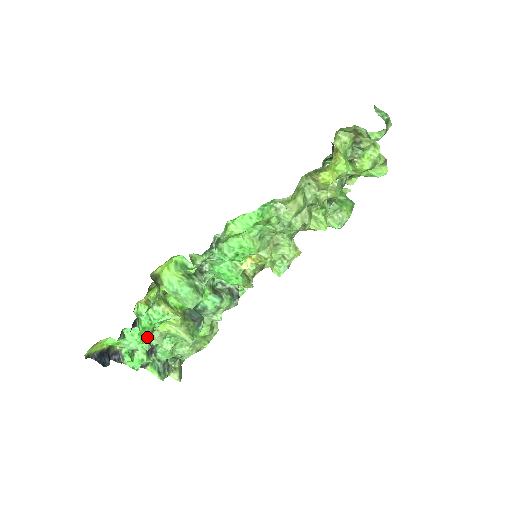
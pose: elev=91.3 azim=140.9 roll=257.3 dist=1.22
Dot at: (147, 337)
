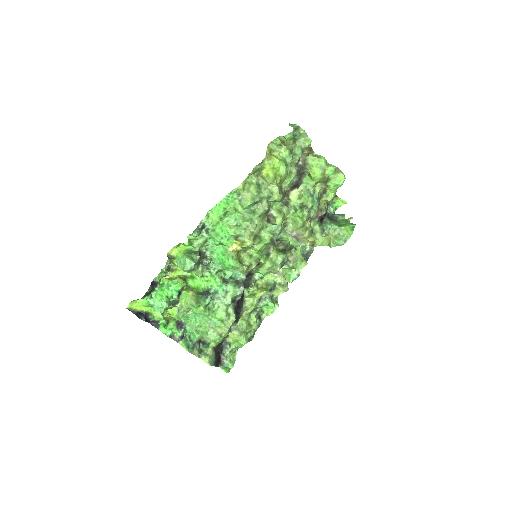
Dot at: (166, 299)
